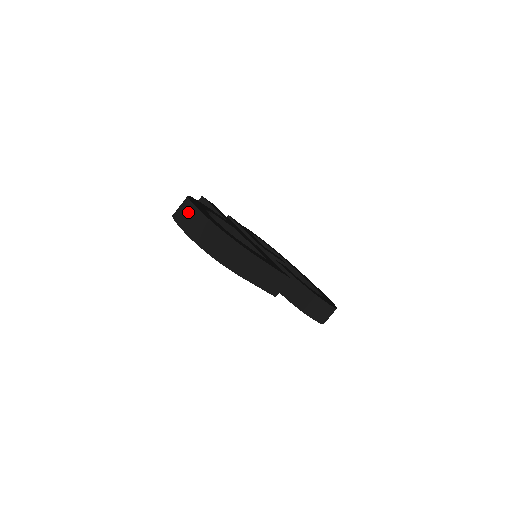
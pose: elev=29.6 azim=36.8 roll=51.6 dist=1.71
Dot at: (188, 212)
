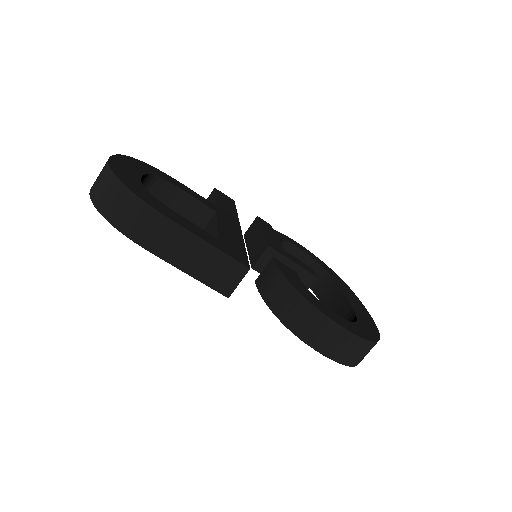
Dot at: occluded
